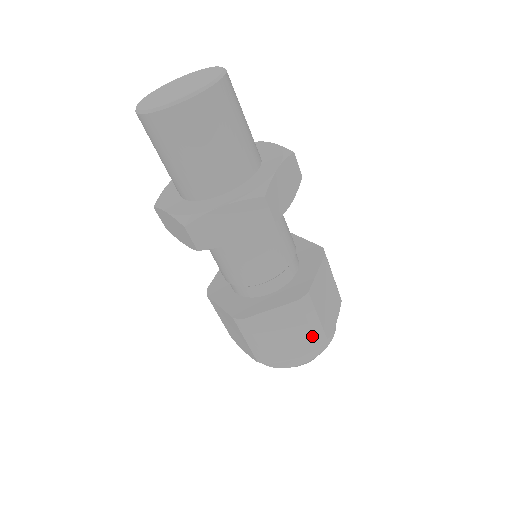
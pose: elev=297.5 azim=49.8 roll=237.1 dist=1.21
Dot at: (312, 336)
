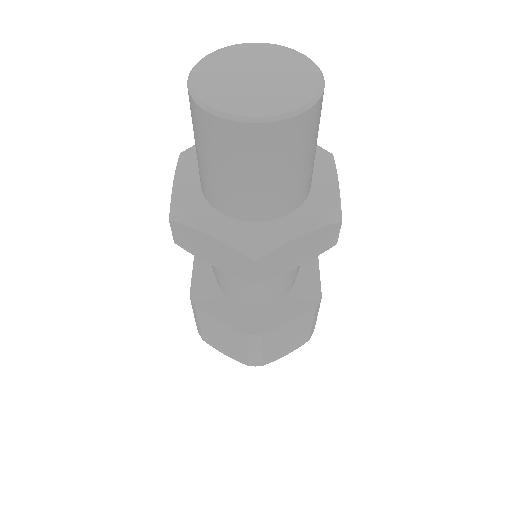
Dot at: (247, 358)
